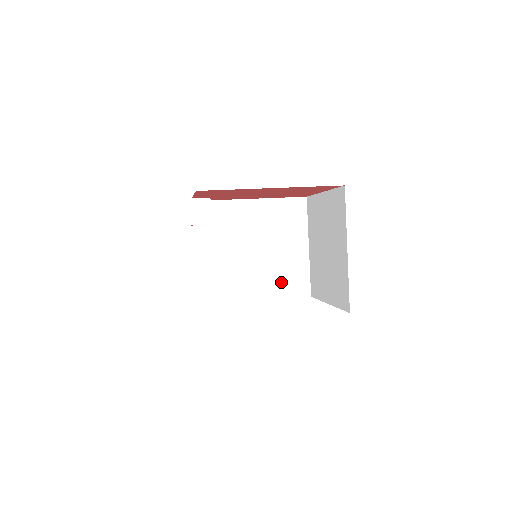
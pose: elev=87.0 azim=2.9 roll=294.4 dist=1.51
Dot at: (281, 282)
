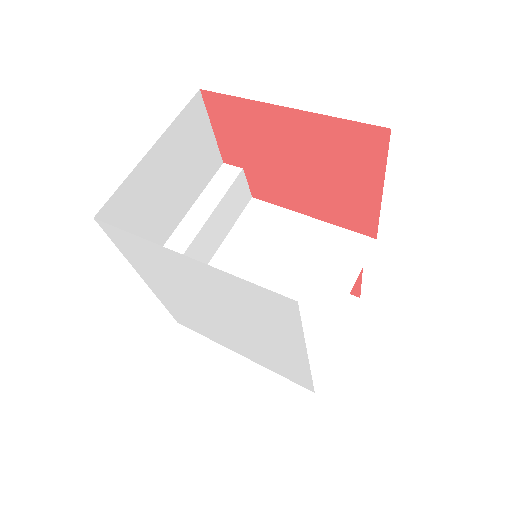
Dot at: occluded
